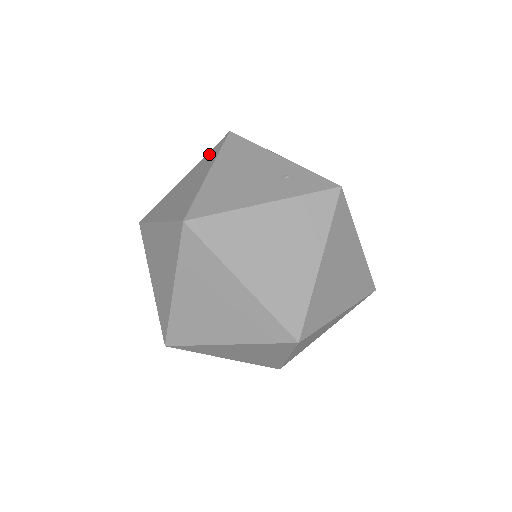
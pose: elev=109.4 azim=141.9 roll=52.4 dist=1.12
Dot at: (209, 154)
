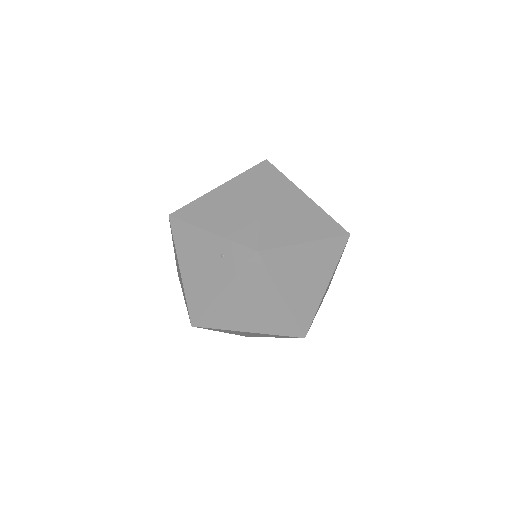
Dot at: (172, 236)
